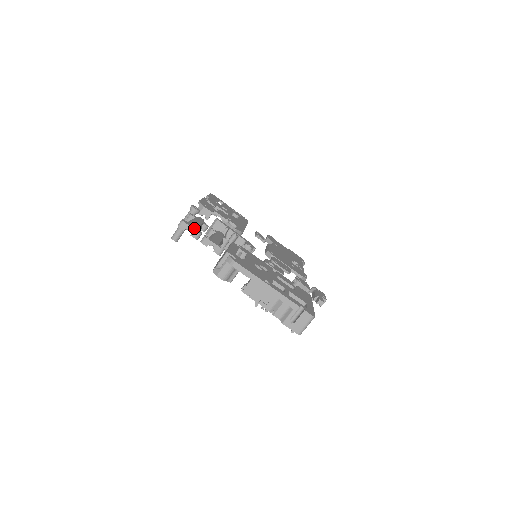
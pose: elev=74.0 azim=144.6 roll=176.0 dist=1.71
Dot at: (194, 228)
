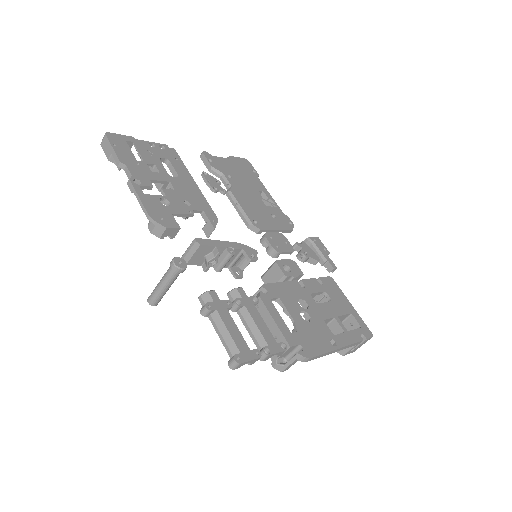
Dot at: (252, 357)
